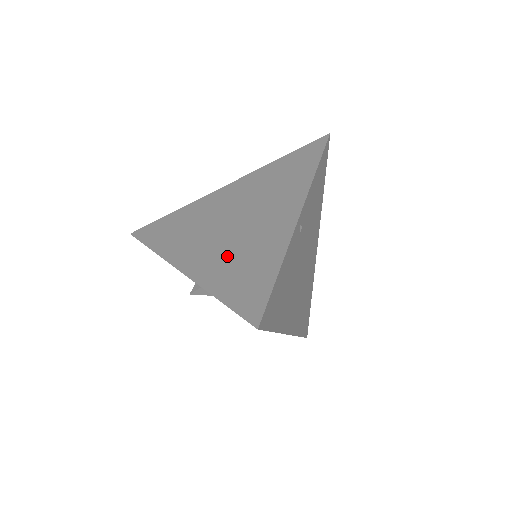
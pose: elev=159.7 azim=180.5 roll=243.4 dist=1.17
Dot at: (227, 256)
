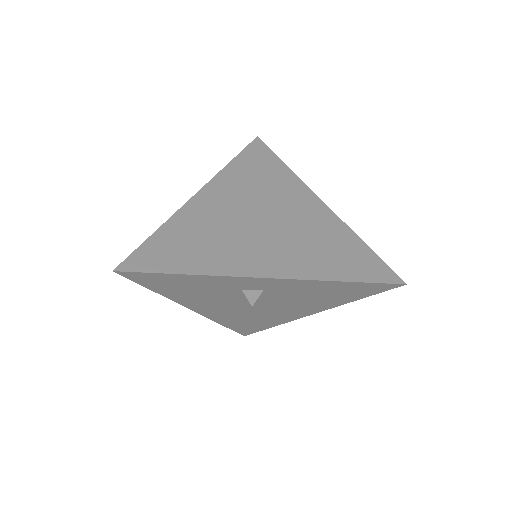
Dot at: (301, 248)
